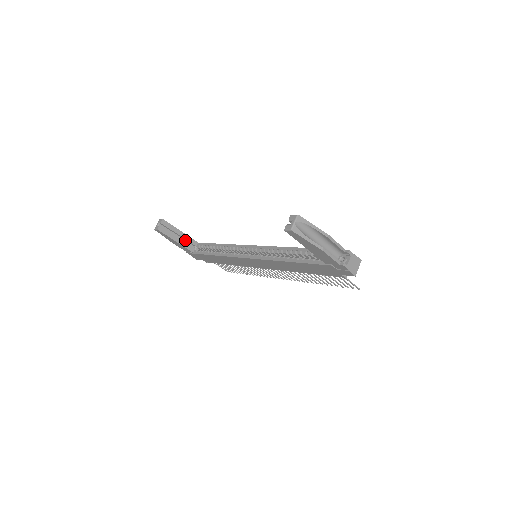
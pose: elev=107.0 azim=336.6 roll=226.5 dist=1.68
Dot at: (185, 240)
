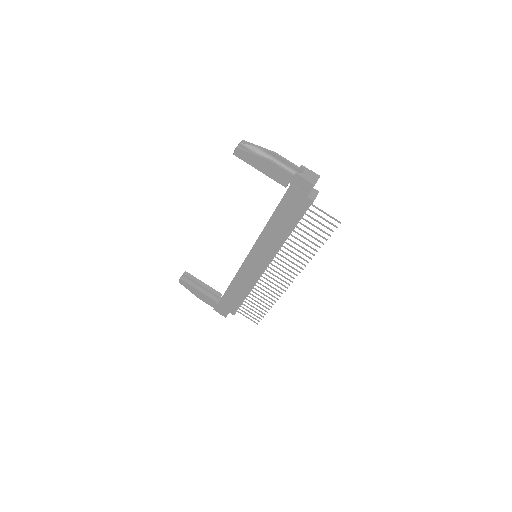
Dot at: (209, 292)
